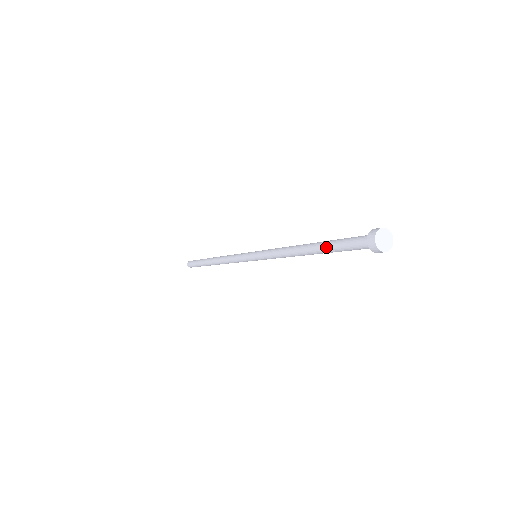
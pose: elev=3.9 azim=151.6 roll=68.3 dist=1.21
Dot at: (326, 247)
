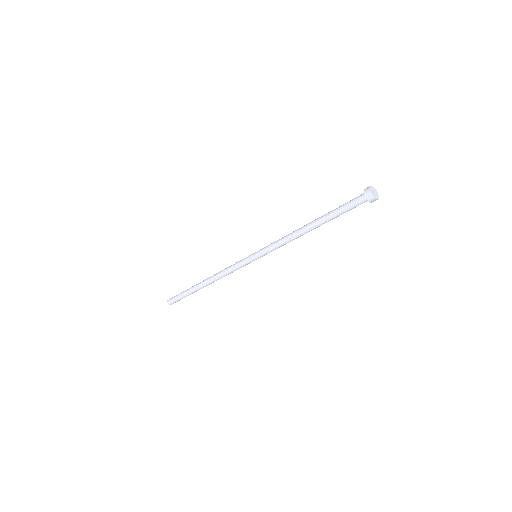
Dot at: (330, 217)
